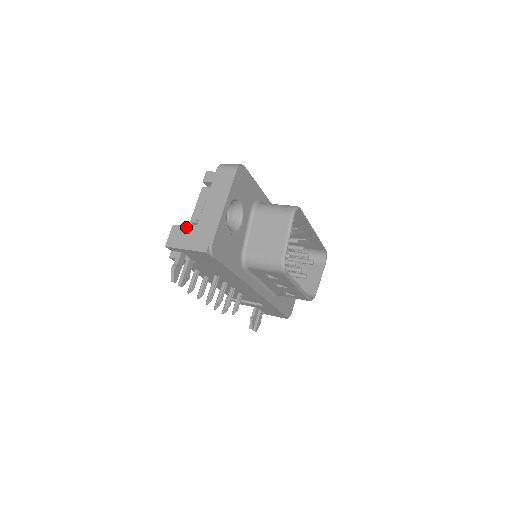
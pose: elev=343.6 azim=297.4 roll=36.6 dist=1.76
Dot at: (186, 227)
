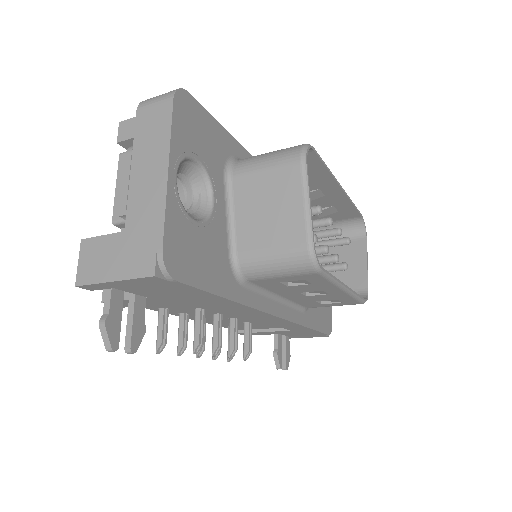
Dot at: (105, 237)
